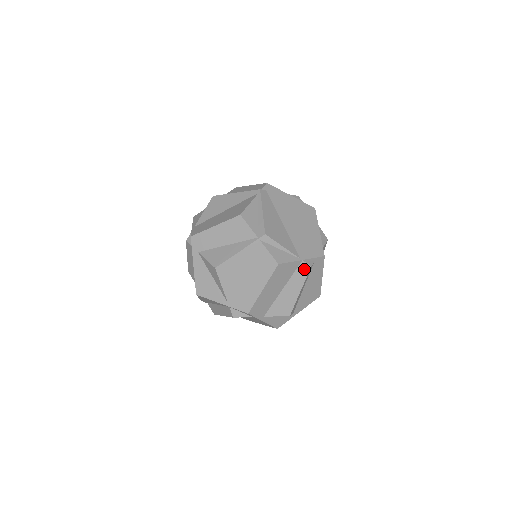
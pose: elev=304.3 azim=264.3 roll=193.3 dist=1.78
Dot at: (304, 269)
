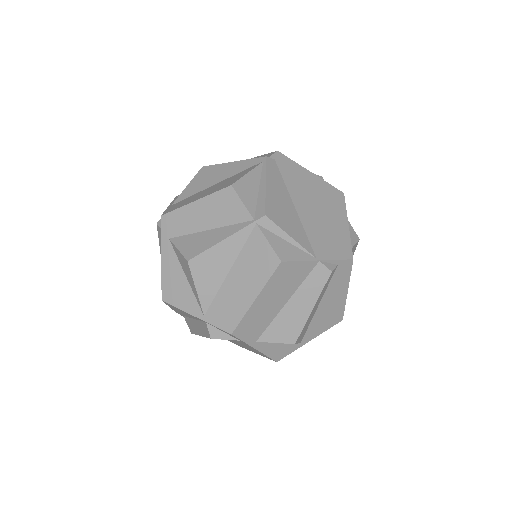
Dot at: (321, 275)
